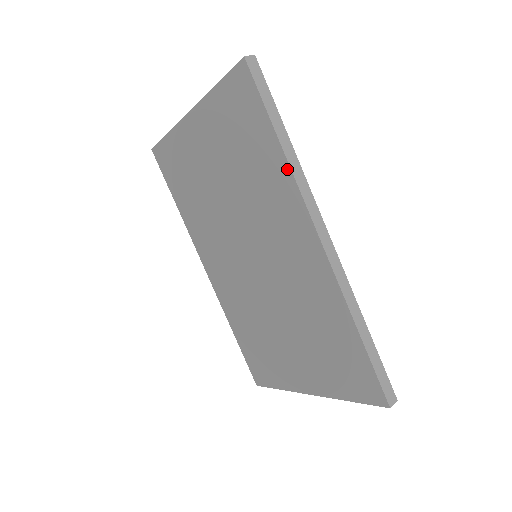
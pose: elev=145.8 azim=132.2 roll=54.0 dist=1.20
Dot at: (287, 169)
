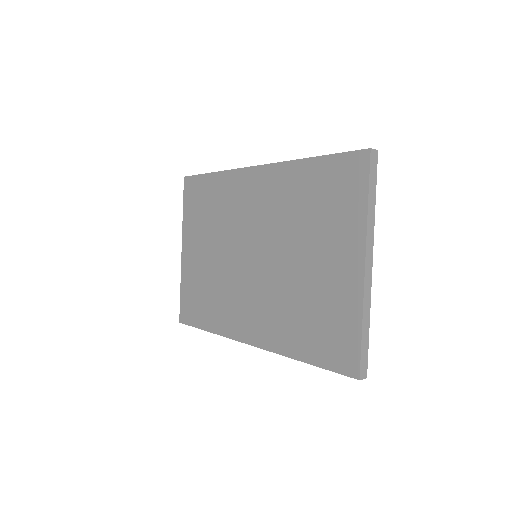
Dot at: (223, 174)
